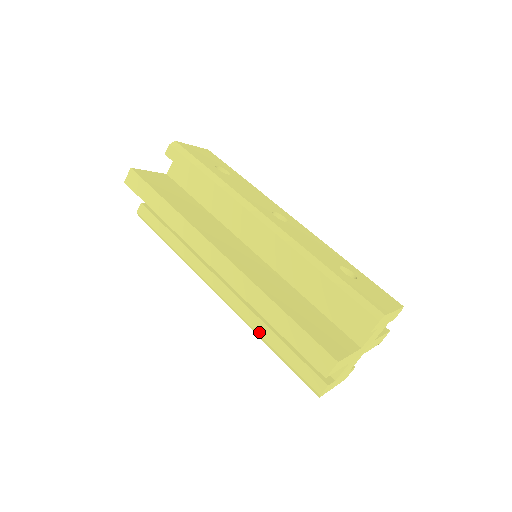
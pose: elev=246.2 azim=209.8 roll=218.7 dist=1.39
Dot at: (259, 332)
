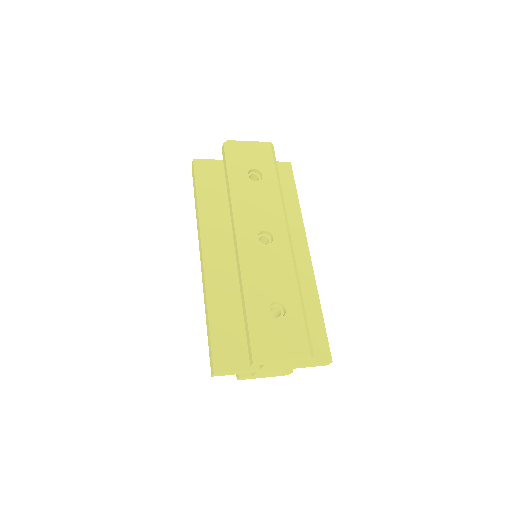
Dot at: occluded
